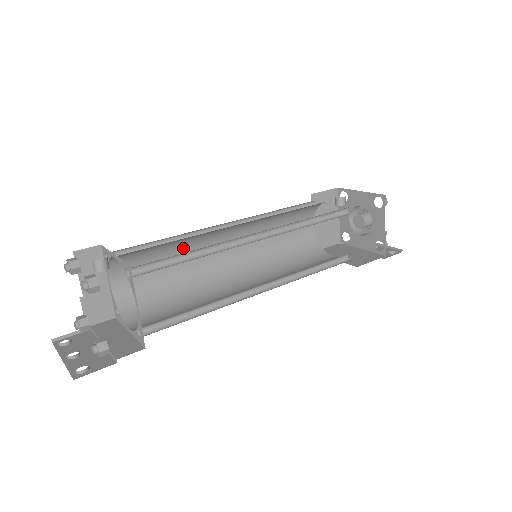
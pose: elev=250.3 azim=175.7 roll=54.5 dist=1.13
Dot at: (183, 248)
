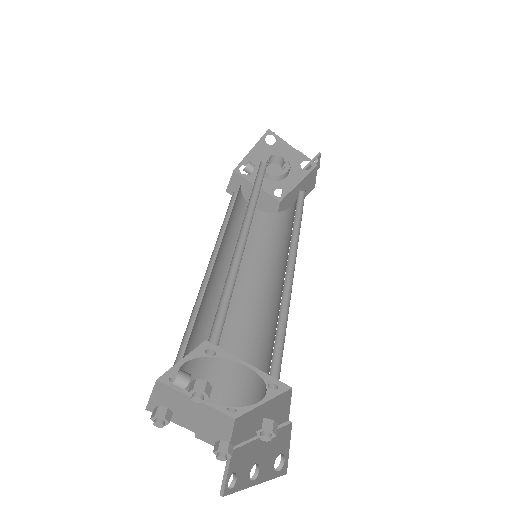
Dot at: (208, 313)
